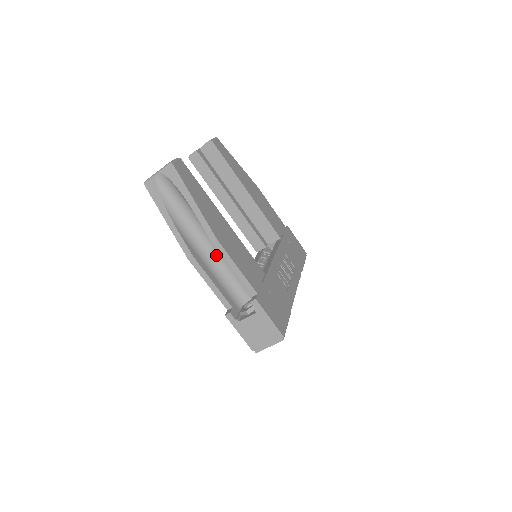
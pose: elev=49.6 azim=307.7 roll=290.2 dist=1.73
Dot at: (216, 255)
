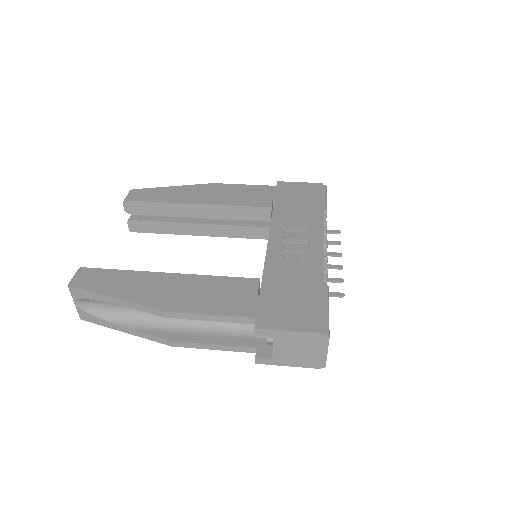
Dot at: occluded
